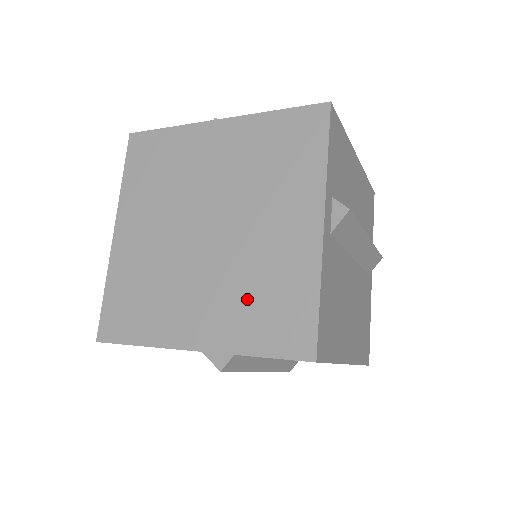
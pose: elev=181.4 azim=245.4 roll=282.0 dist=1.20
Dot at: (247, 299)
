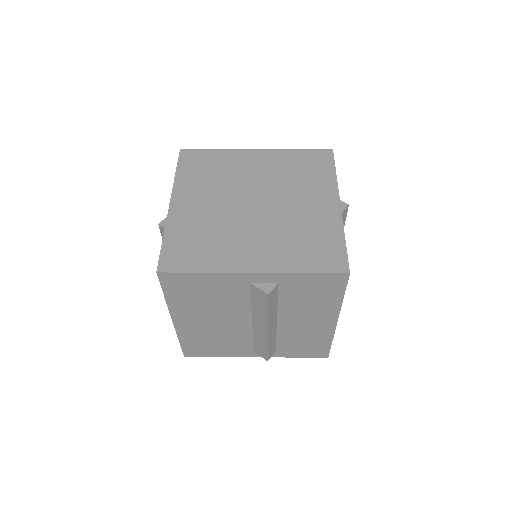
Dot at: (293, 241)
